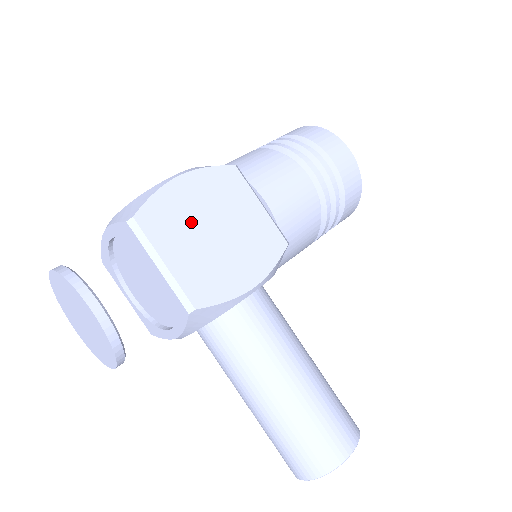
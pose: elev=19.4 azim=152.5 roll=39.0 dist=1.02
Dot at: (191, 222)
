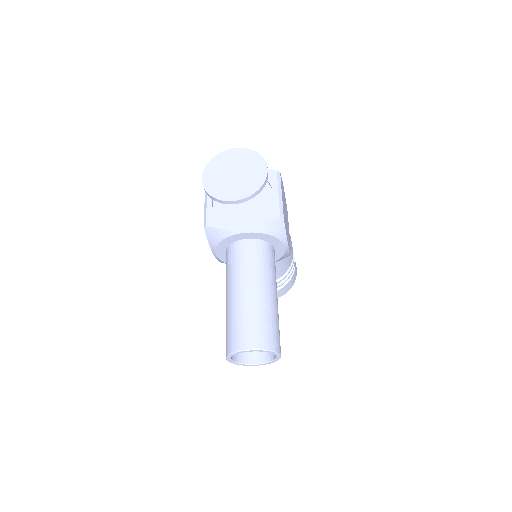
Dot at: occluded
